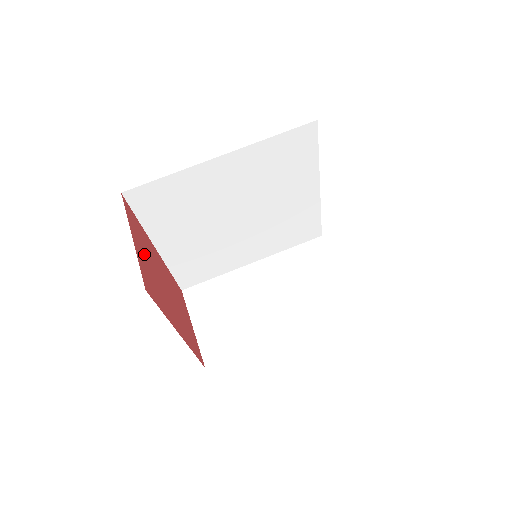
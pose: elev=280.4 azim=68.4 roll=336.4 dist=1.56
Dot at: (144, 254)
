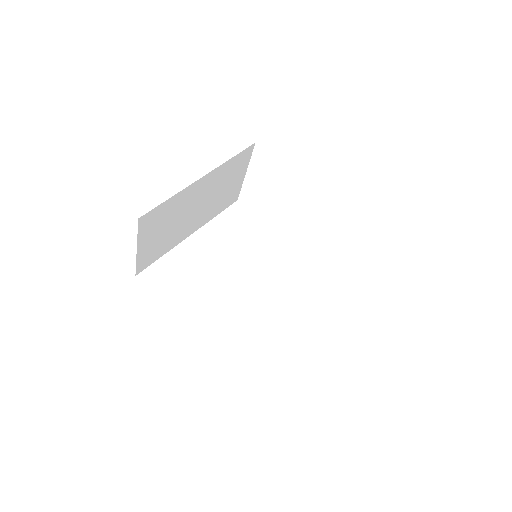
Dot at: occluded
